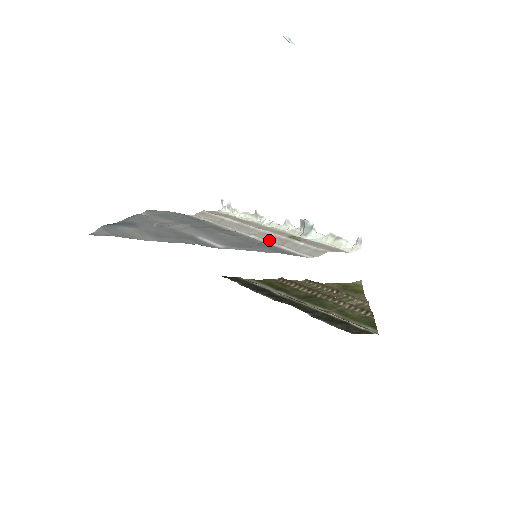
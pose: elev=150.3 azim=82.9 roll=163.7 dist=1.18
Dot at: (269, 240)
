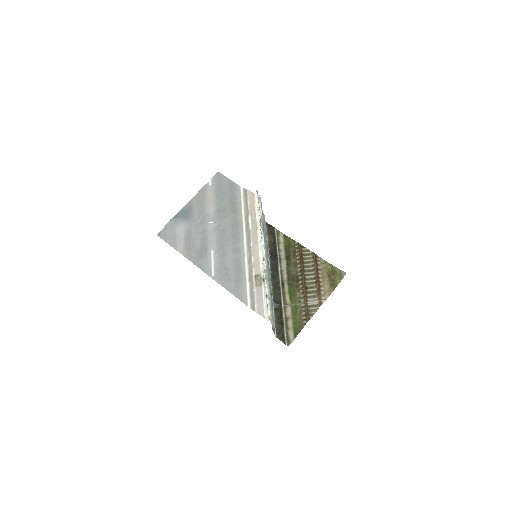
Dot at: (249, 268)
